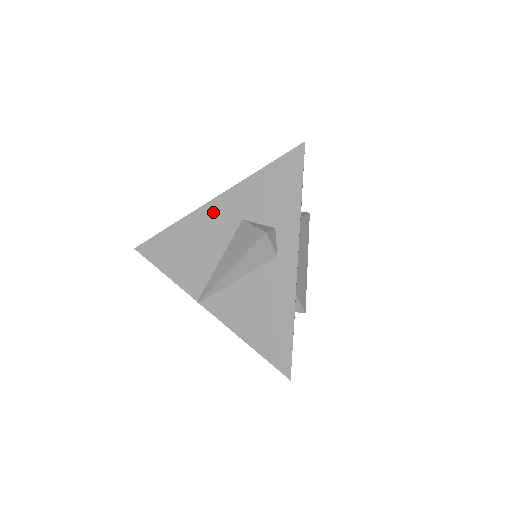
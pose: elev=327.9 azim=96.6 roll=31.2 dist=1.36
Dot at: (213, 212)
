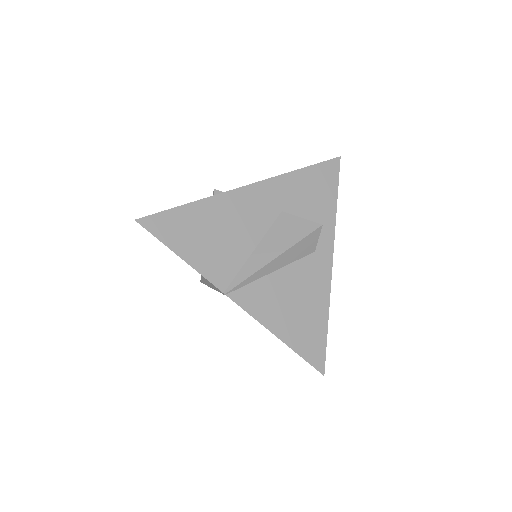
Dot at: (250, 197)
